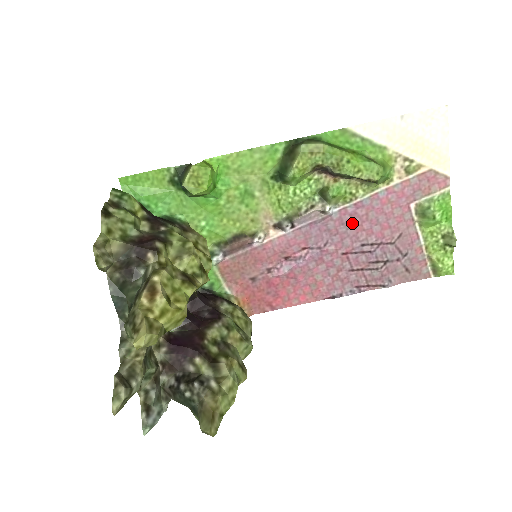
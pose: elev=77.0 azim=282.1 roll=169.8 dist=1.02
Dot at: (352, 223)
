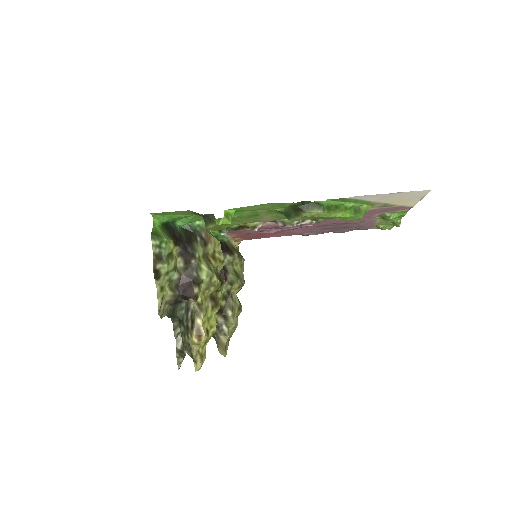
Dot at: (330, 219)
